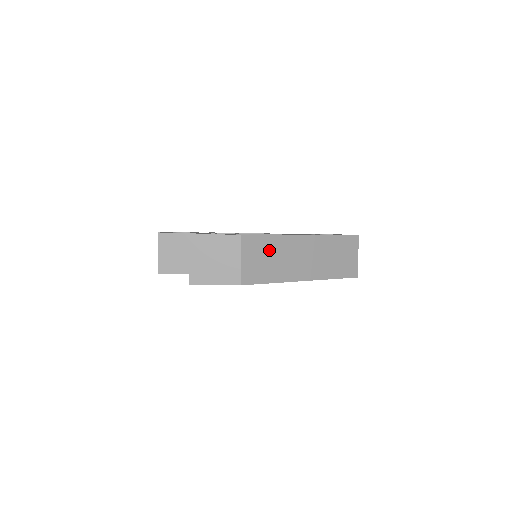
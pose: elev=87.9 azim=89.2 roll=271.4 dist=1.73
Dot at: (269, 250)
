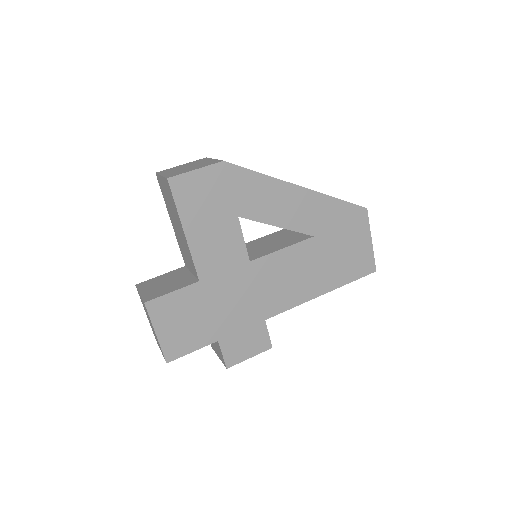
Dot at: occluded
